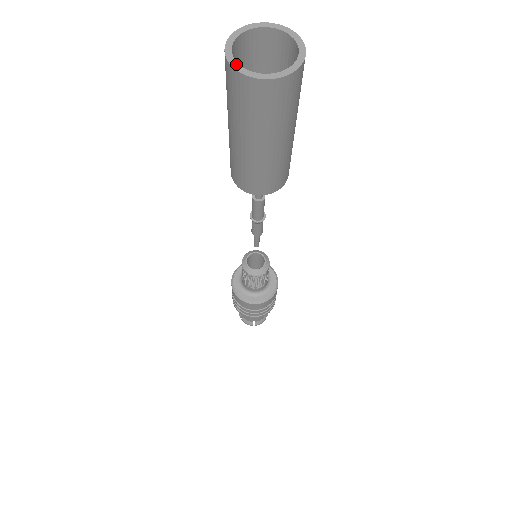
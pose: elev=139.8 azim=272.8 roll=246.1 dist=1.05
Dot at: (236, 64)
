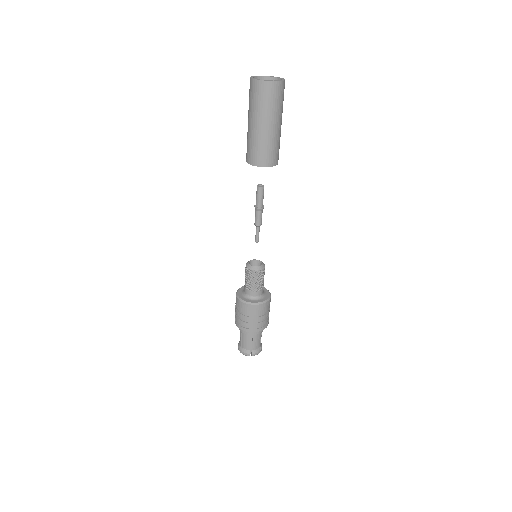
Dot at: (255, 79)
